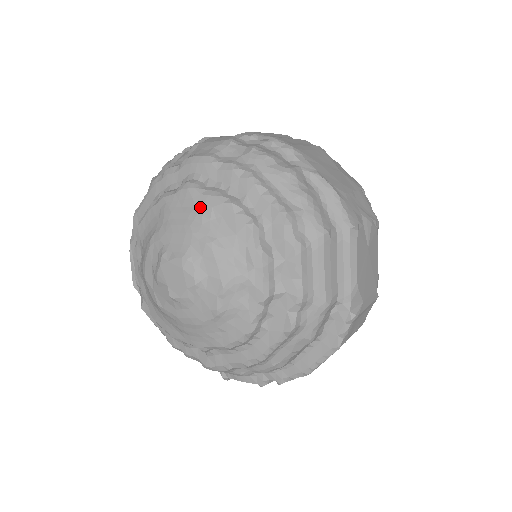
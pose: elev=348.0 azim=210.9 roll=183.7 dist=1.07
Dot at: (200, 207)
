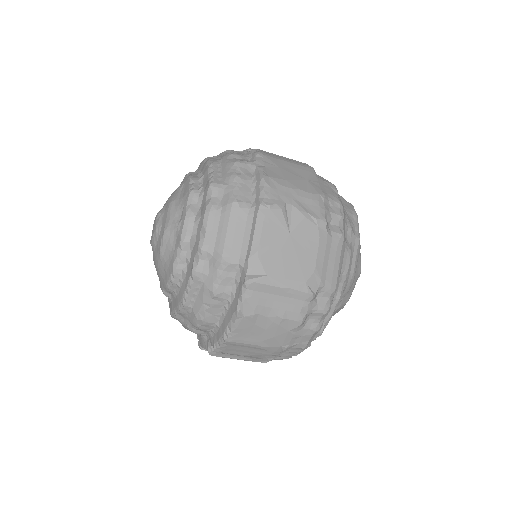
Dot at: (181, 184)
